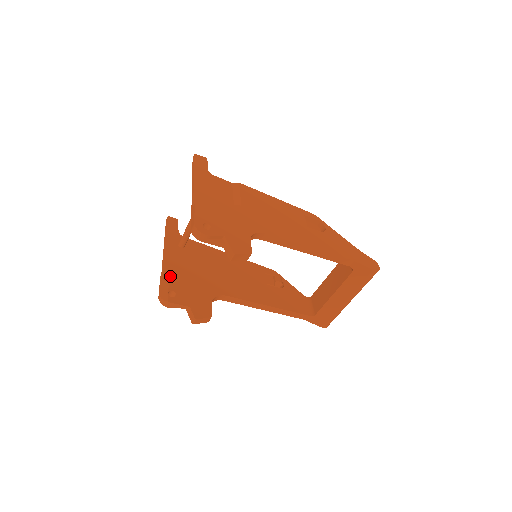
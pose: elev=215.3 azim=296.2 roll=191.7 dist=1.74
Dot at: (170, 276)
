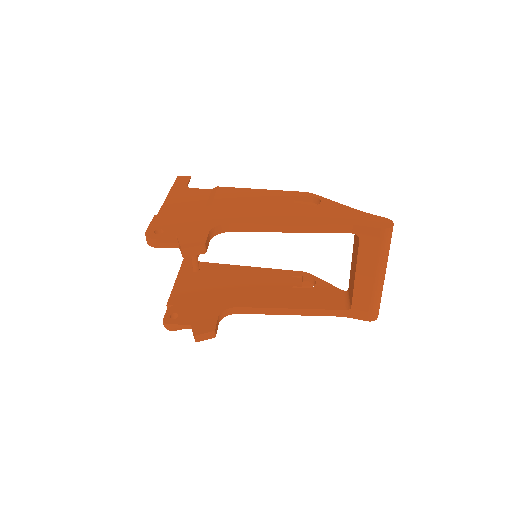
Dot at: (176, 300)
